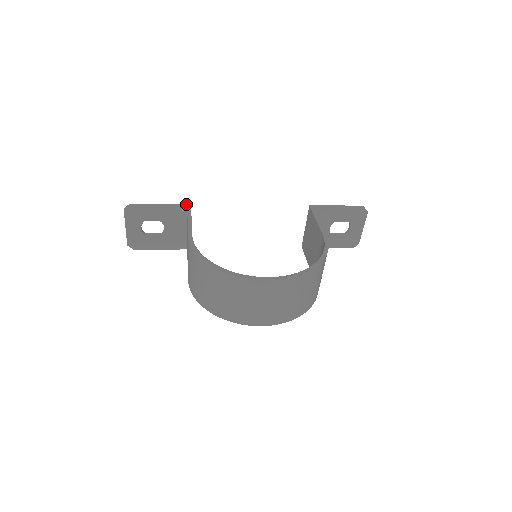
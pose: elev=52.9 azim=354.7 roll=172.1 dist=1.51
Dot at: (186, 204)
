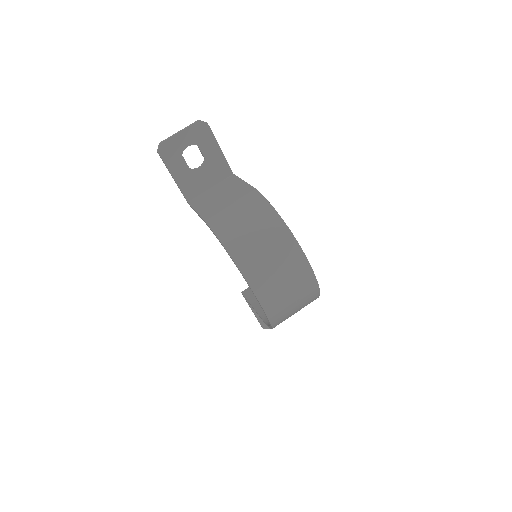
Dot at: (232, 172)
